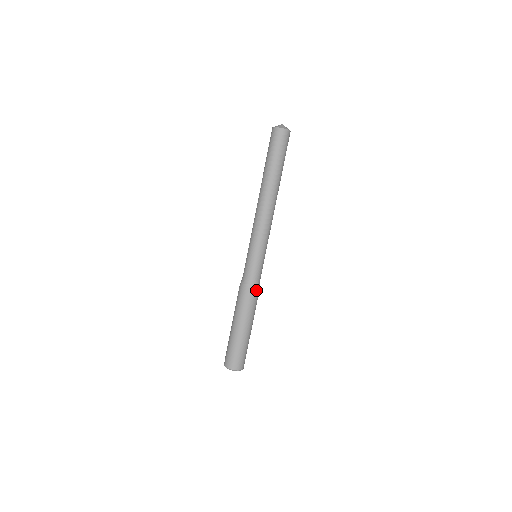
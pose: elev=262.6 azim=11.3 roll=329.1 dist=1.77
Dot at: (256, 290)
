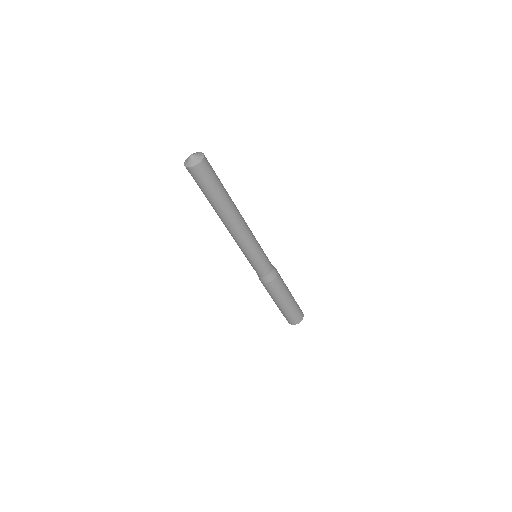
Dot at: (267, 283)
